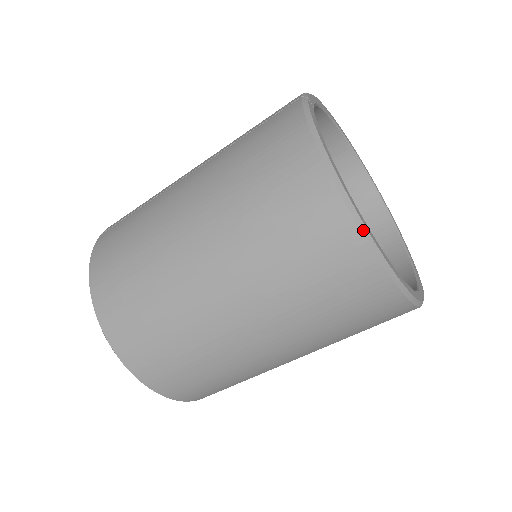
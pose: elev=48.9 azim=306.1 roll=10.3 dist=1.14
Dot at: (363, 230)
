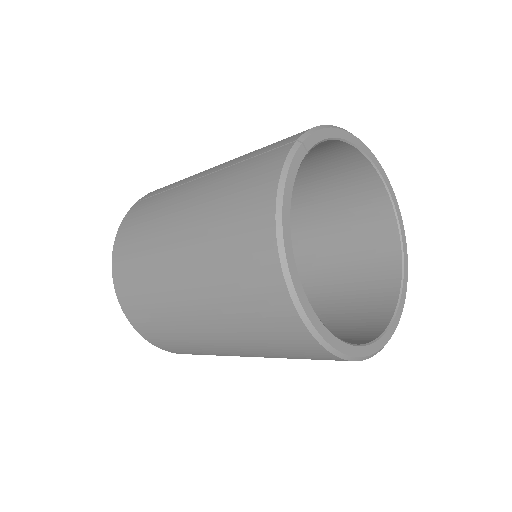
Dot at: (294, 299)
